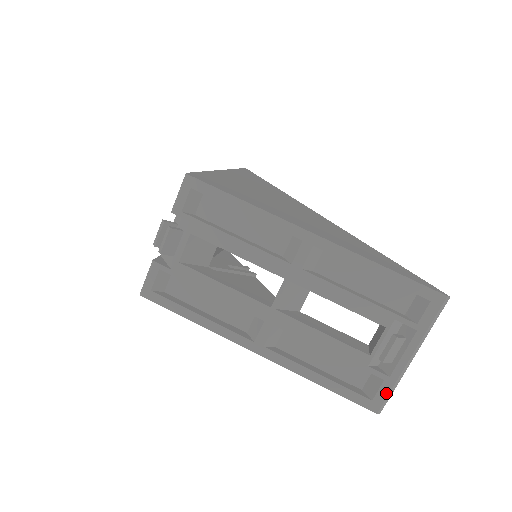
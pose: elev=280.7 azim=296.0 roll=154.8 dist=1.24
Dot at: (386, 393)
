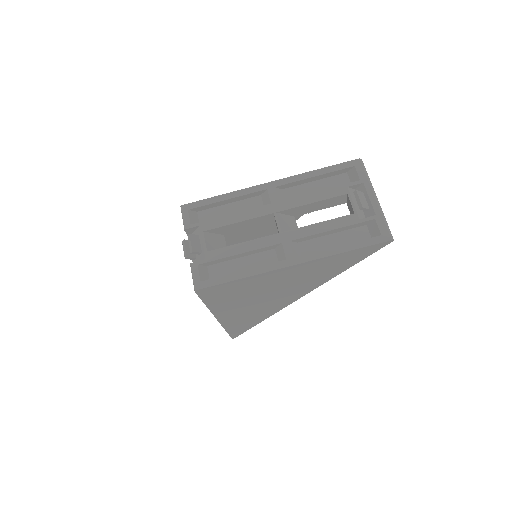
Dot at: (384, 225)
